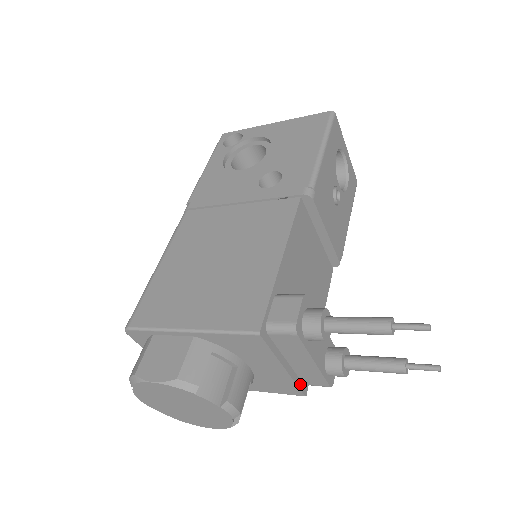
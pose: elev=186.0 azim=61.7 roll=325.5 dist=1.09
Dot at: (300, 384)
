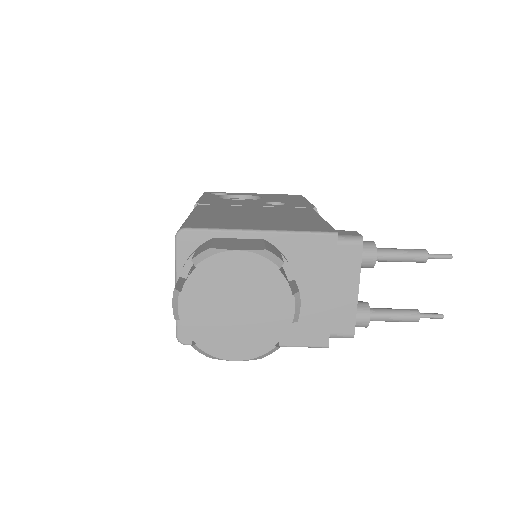
Dot at: (329, 328)
